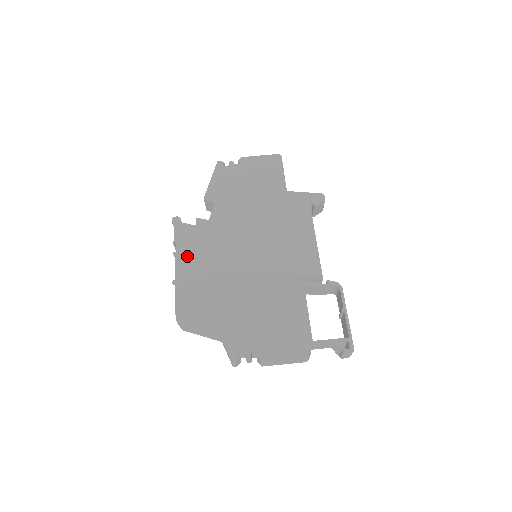
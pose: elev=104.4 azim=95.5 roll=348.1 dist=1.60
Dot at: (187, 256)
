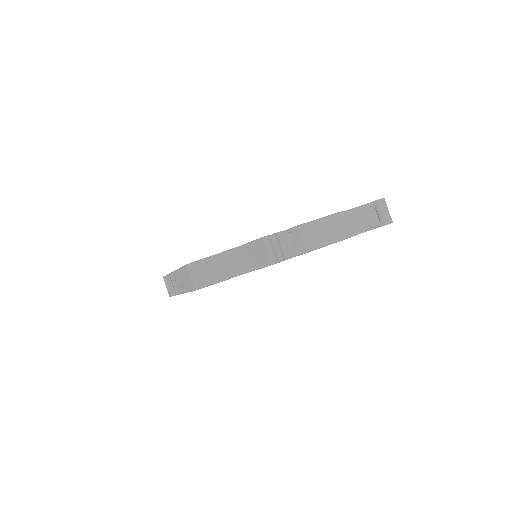
Dot at: occluded
